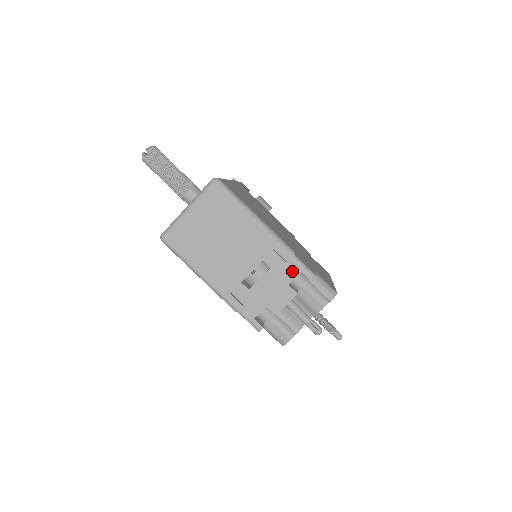
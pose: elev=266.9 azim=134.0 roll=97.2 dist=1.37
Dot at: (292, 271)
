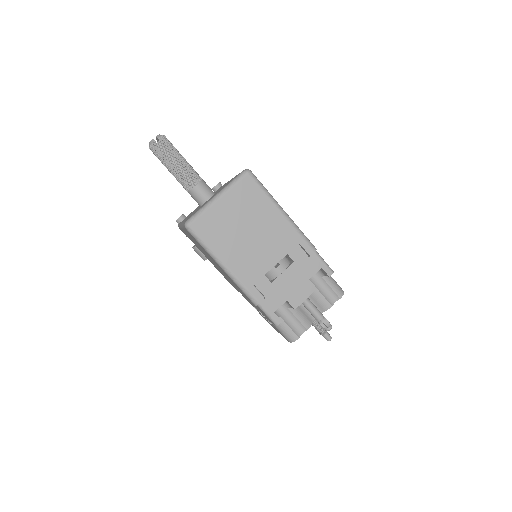
Dot at: (313, 266)
